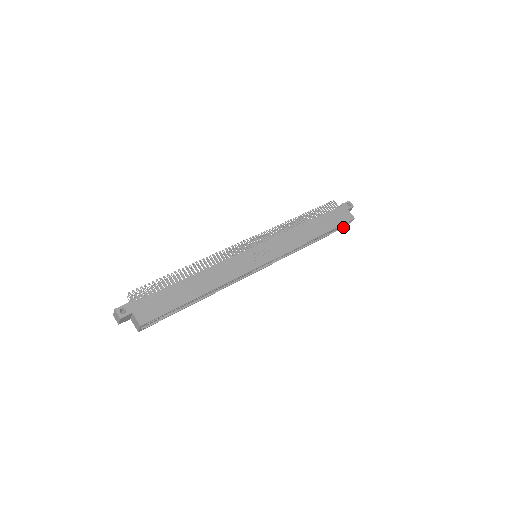
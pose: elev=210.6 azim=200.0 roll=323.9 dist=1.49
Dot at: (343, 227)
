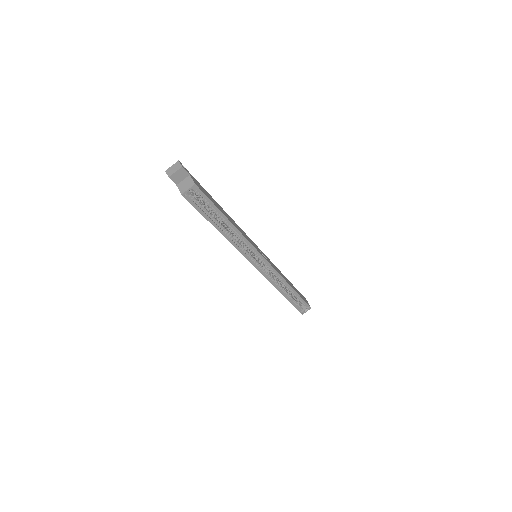
Dot at: (300, 310)
